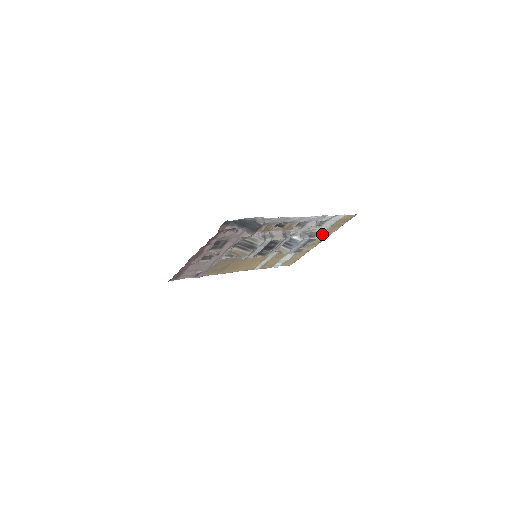
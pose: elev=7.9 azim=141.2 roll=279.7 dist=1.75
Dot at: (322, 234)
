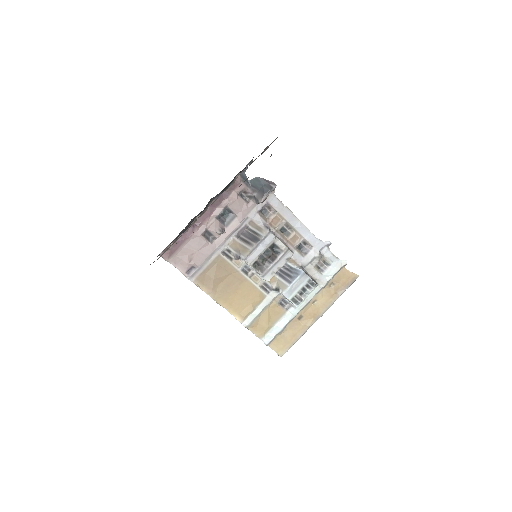
Dot at: (323, 297)
